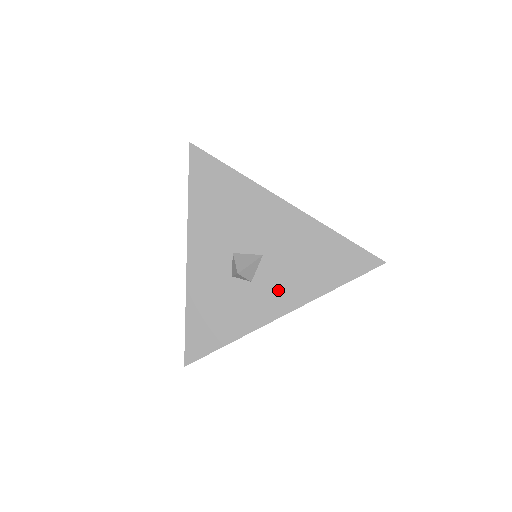
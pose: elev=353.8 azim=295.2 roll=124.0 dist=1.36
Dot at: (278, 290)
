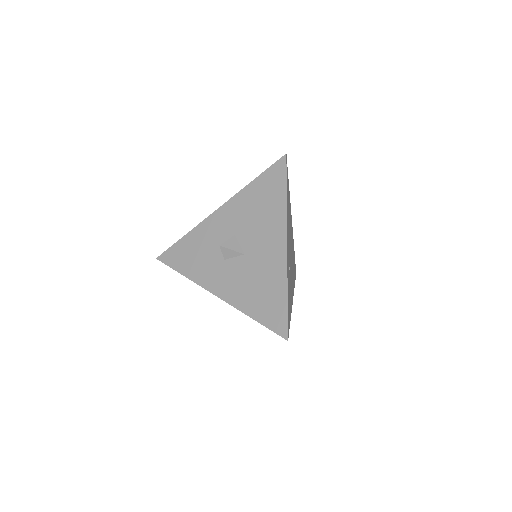
Dot at: (229, 280)
